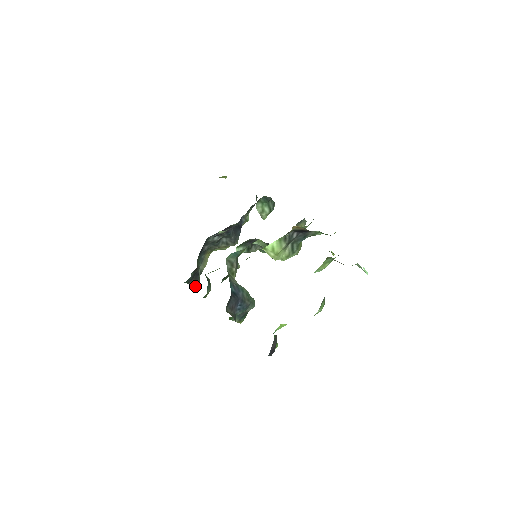
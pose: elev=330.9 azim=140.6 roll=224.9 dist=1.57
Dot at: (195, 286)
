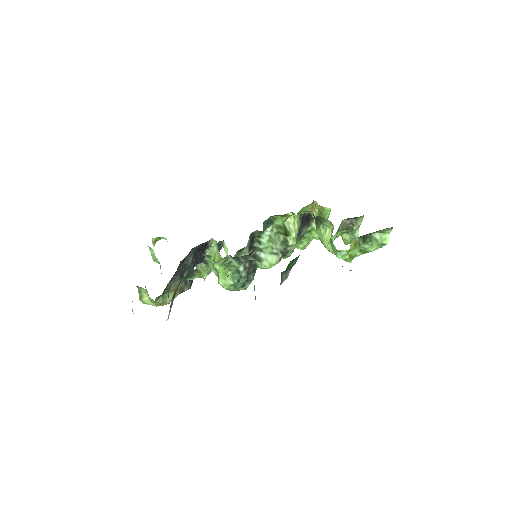
Dot at: (170, 308)
